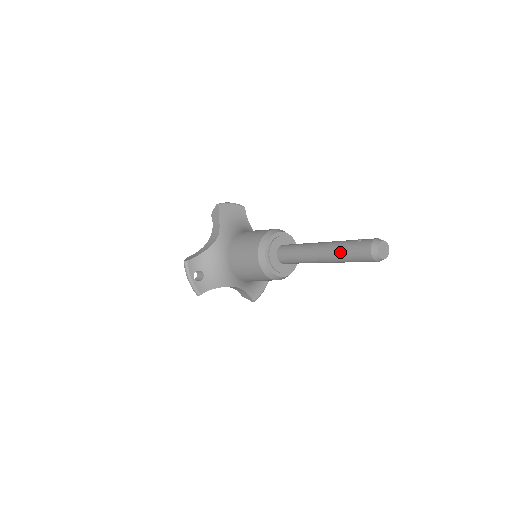
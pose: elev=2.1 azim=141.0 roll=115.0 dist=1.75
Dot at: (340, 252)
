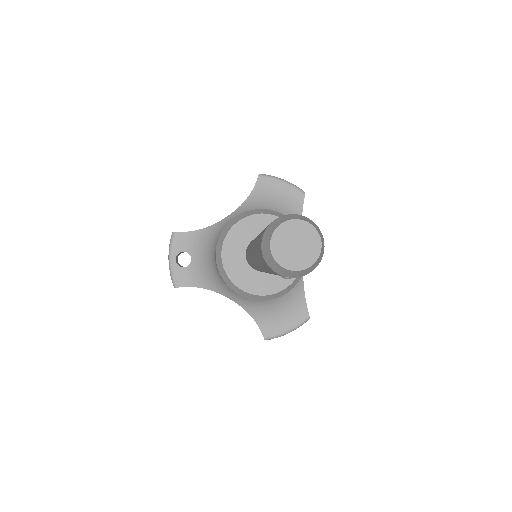
Dot at: (255, 241)
